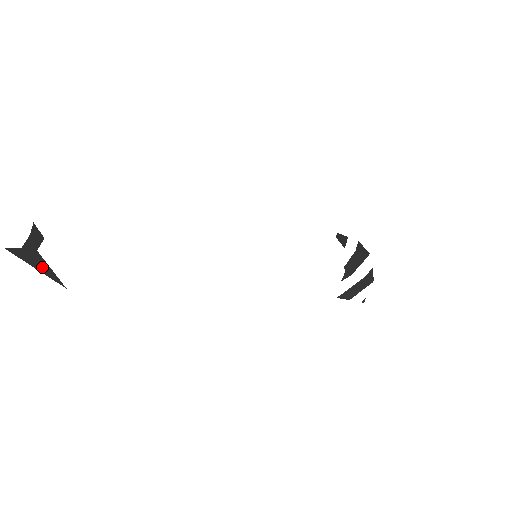
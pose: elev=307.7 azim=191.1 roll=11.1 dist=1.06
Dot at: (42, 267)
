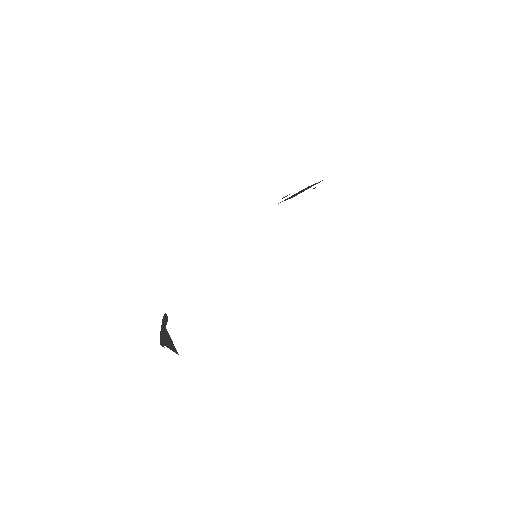
Dot at: (168, 340)
